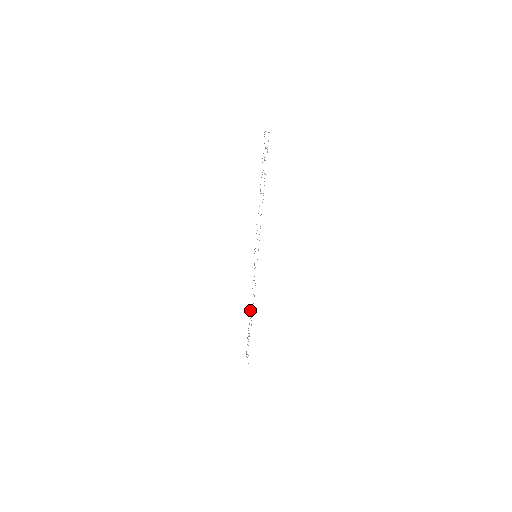
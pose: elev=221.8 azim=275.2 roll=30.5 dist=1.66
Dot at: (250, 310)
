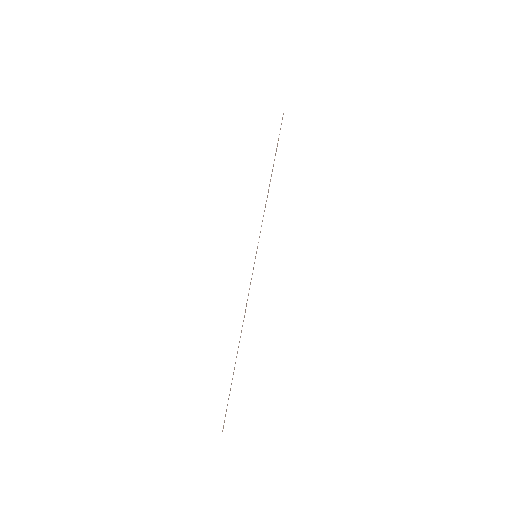
Dot at: (240, 337)
